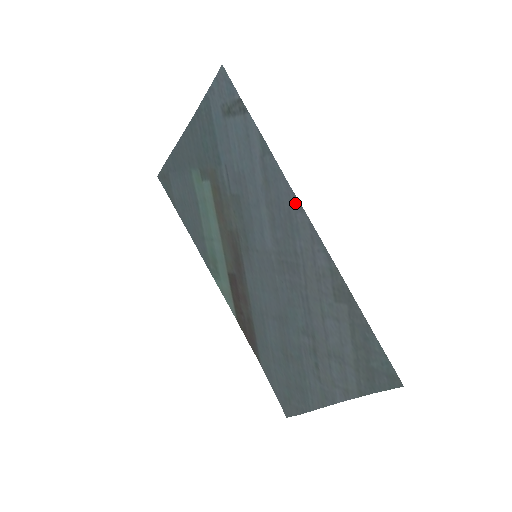
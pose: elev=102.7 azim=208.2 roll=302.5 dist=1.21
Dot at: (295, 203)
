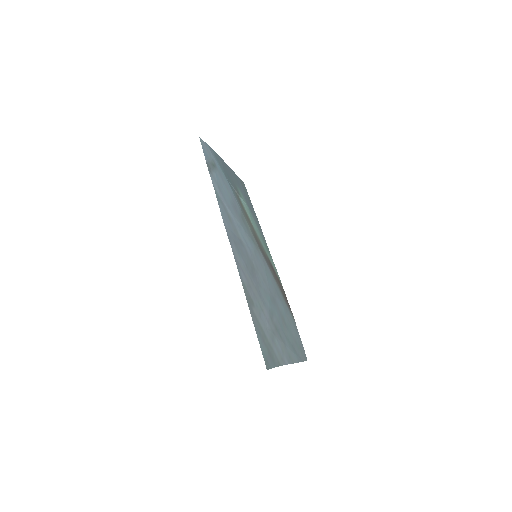
Dot at: (230, 238)
